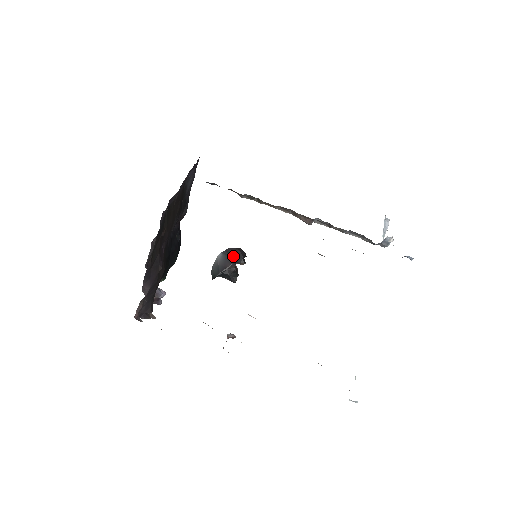
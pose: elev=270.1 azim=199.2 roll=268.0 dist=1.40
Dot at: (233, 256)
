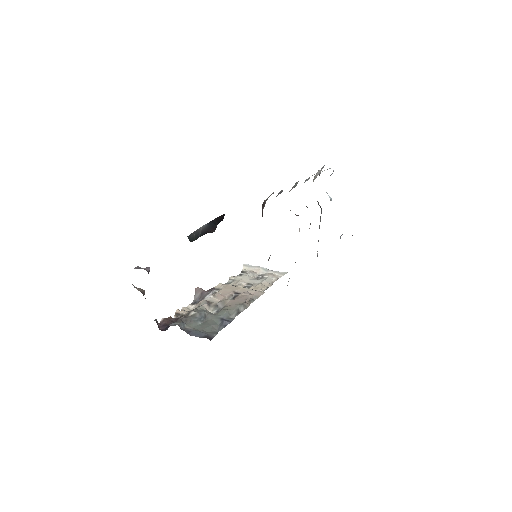
Dot at: (216, 224)
